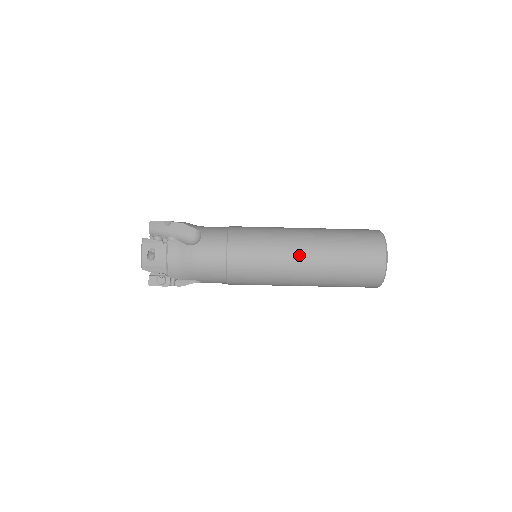
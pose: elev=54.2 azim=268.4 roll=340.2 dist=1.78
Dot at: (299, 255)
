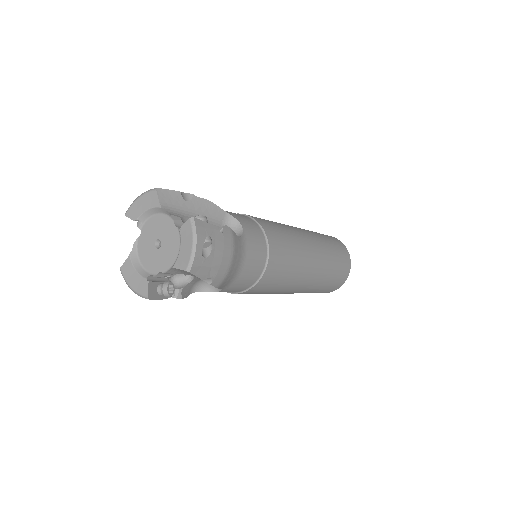
Dot at: (313, 258)
